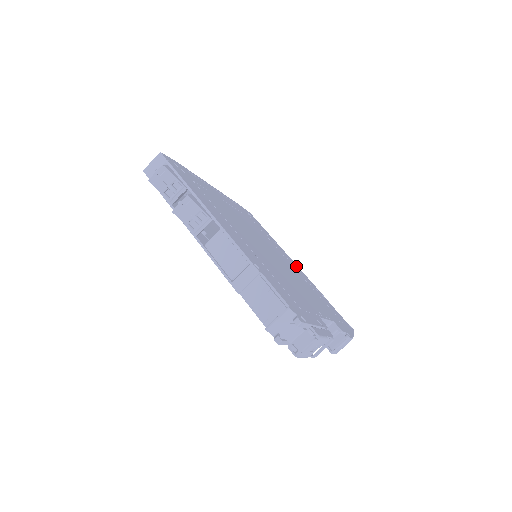
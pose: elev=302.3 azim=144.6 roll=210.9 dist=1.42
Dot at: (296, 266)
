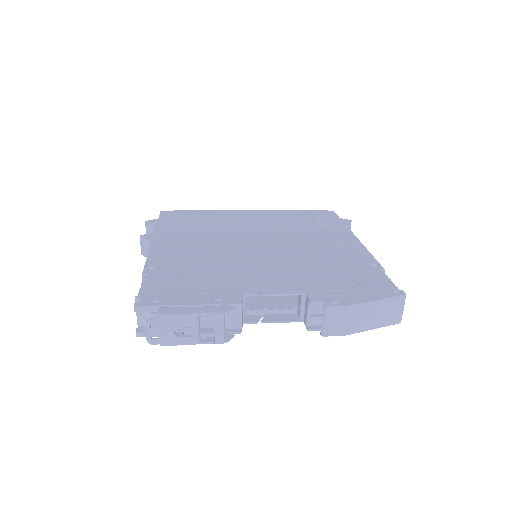
Dot at: (352, 244)
